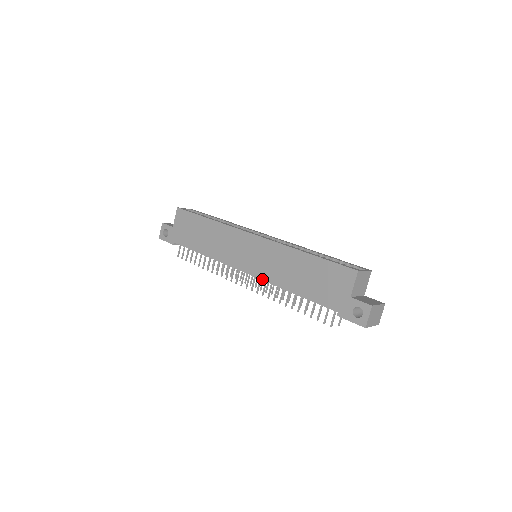
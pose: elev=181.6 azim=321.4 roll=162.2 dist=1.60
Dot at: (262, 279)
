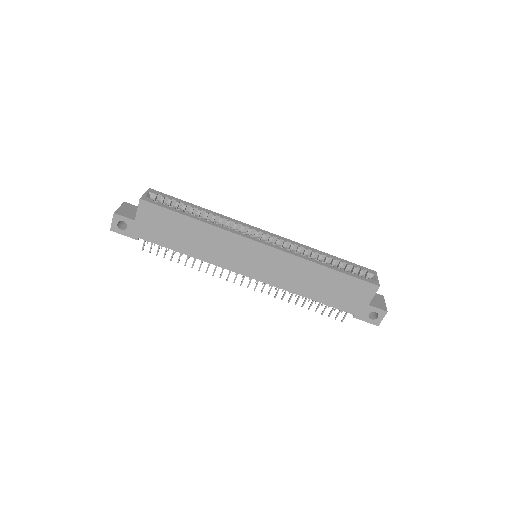
Dot at: (273, 285)
